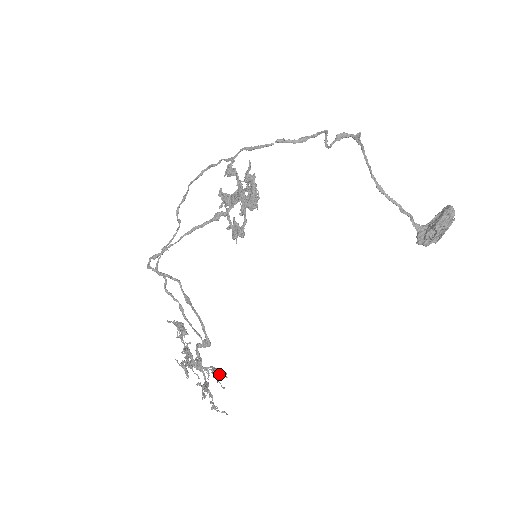
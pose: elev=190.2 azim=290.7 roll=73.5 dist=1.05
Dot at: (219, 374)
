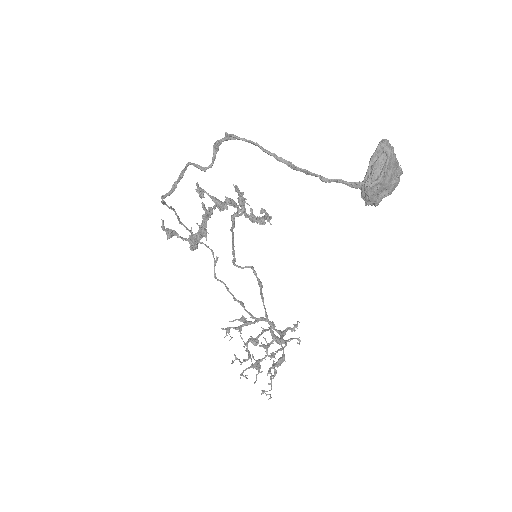
Dot at: occluded
